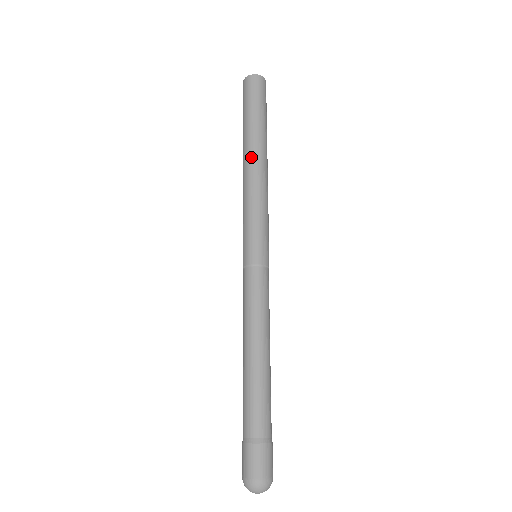
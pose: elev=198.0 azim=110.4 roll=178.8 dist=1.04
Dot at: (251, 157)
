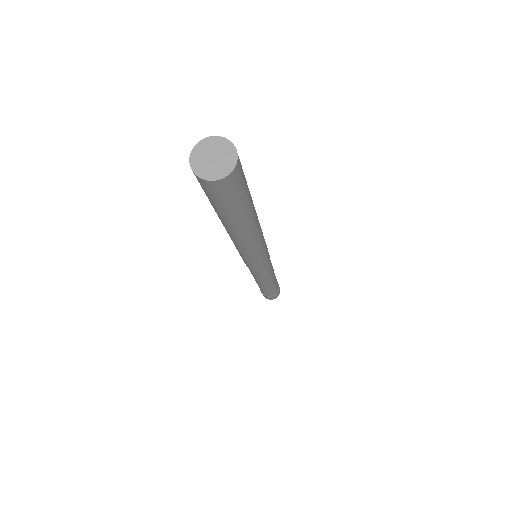
Dot at: occluded
